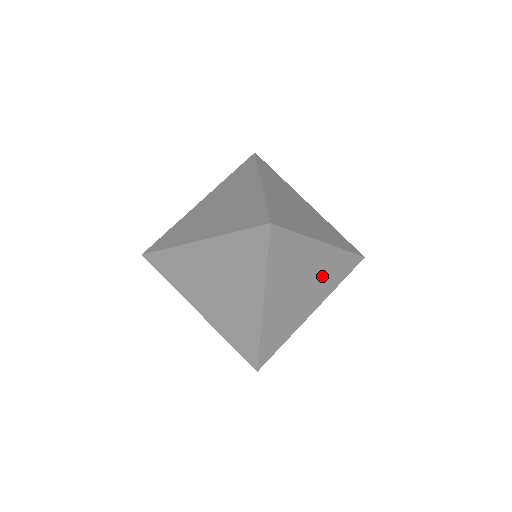
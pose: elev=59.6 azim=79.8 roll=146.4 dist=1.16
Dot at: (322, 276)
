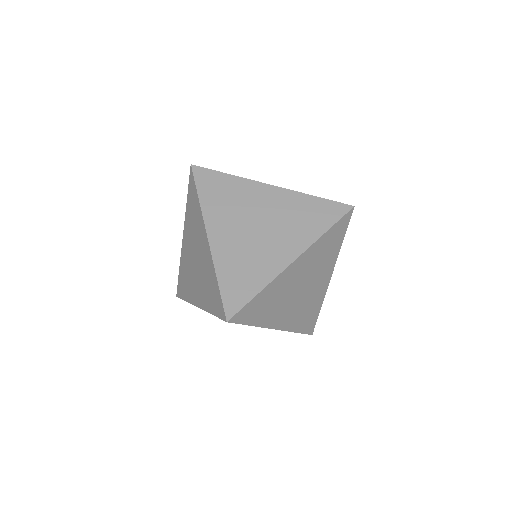
Dot at: (316, 264)
